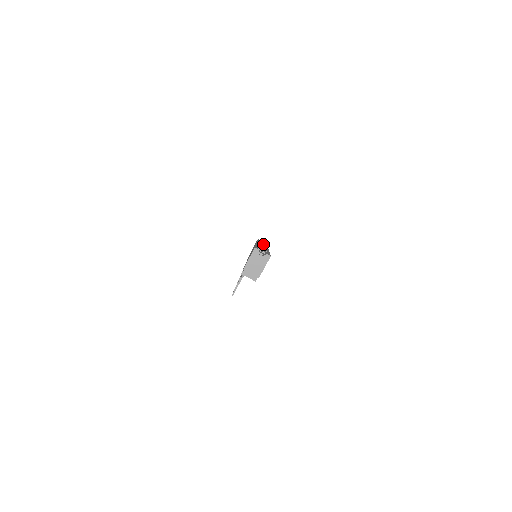
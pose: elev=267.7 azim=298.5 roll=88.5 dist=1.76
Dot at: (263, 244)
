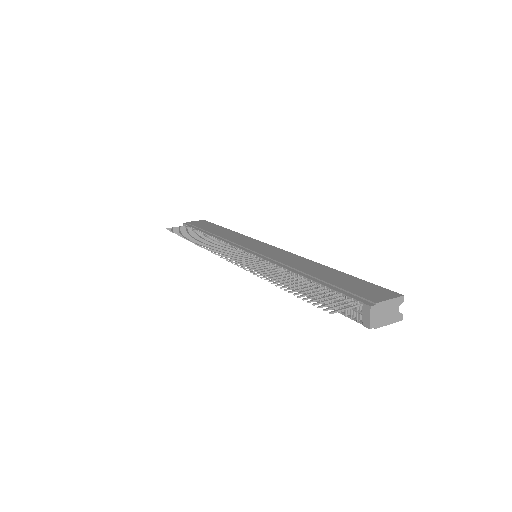
Dot at: occluded
